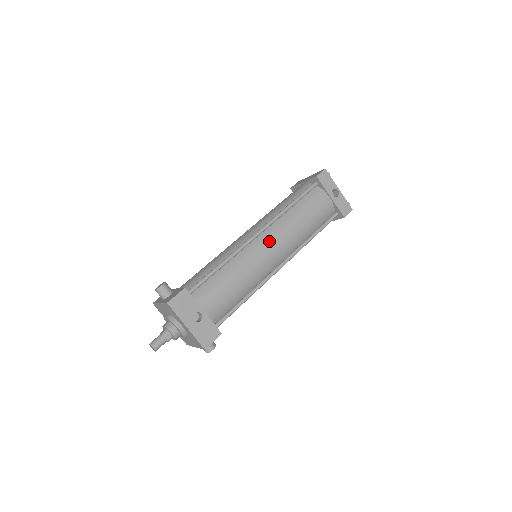
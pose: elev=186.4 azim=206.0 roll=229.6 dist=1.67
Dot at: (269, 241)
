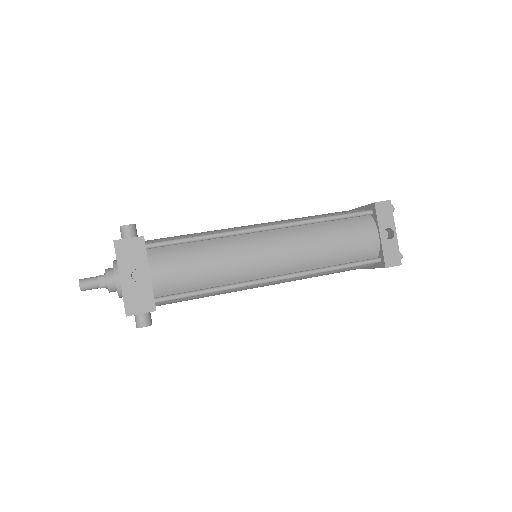
Dot at: (274, 242)
